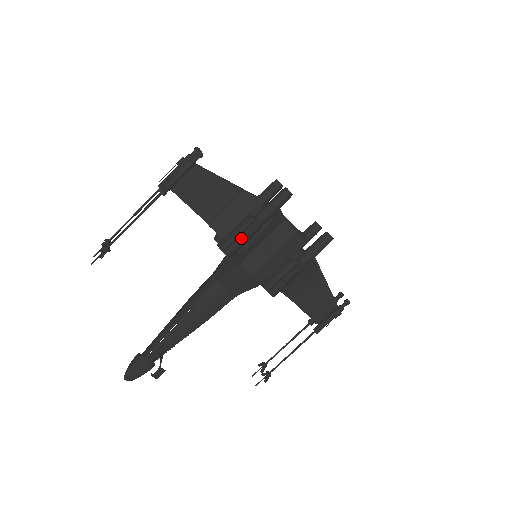
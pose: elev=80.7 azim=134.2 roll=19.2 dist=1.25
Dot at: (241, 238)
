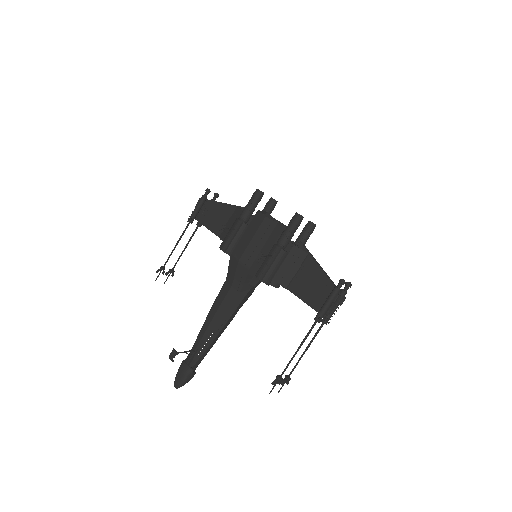
Dot at: (231, 235)
